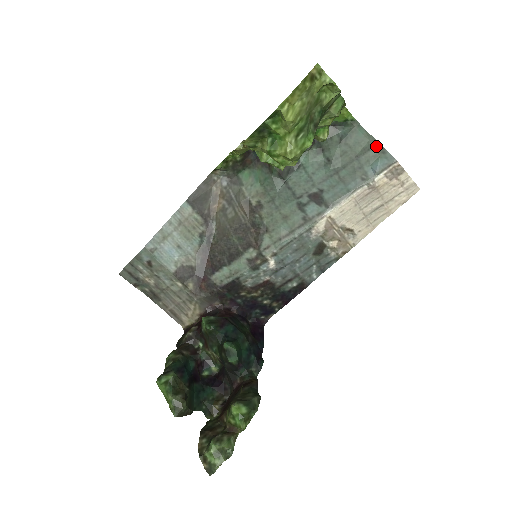
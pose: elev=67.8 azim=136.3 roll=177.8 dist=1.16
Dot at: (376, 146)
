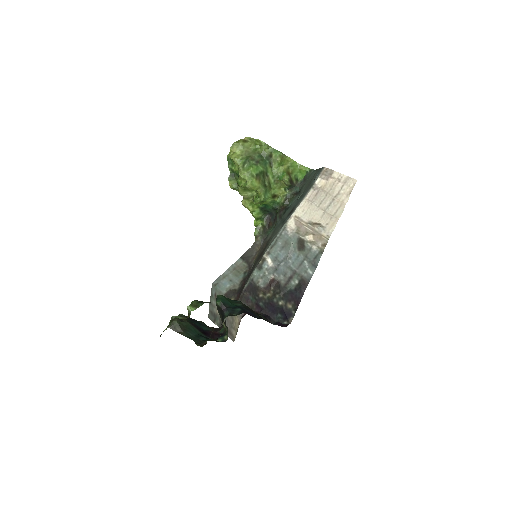
Dot at: (318, 171)
